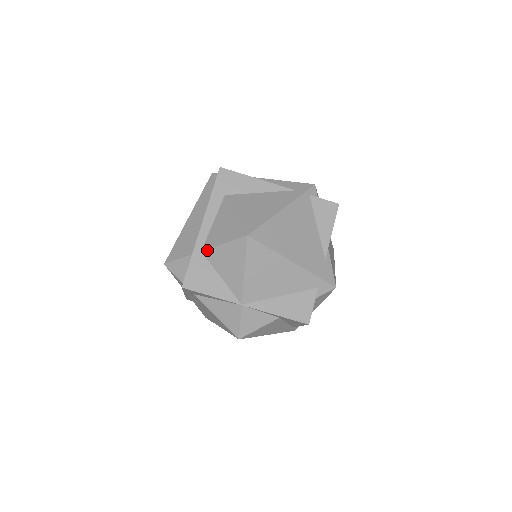
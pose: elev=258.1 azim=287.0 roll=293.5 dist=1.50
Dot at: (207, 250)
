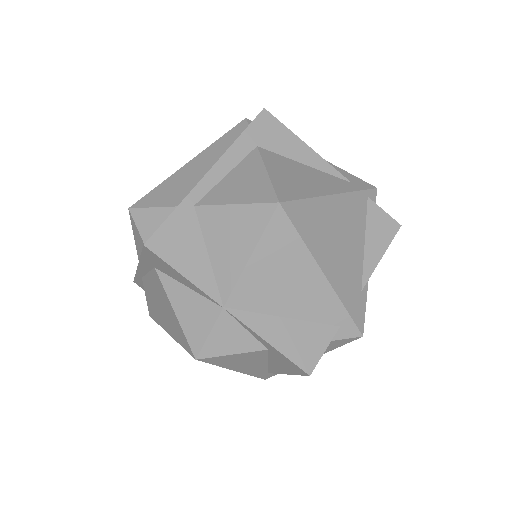
Dot at: (204, 206)
